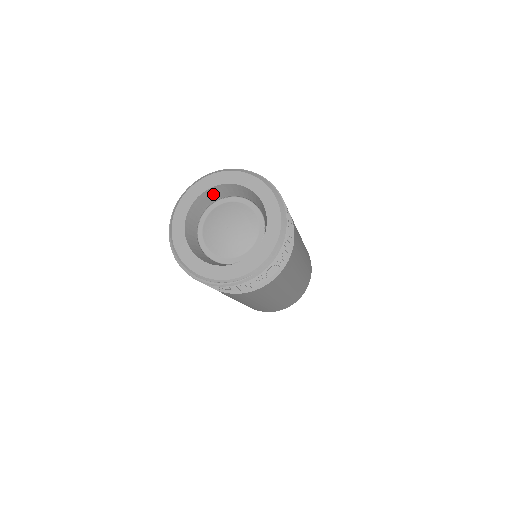
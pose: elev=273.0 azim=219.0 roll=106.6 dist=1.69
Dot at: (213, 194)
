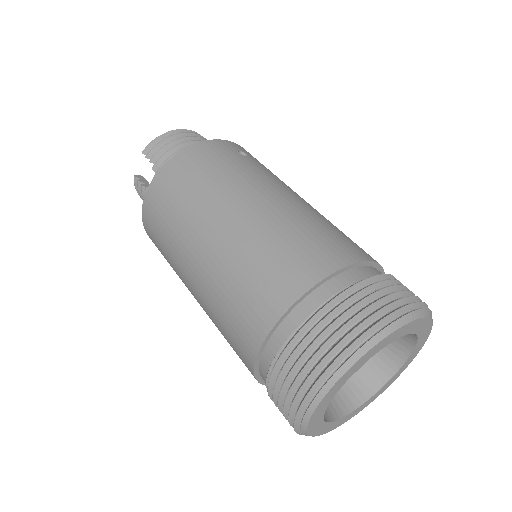
Dot at: occluded
